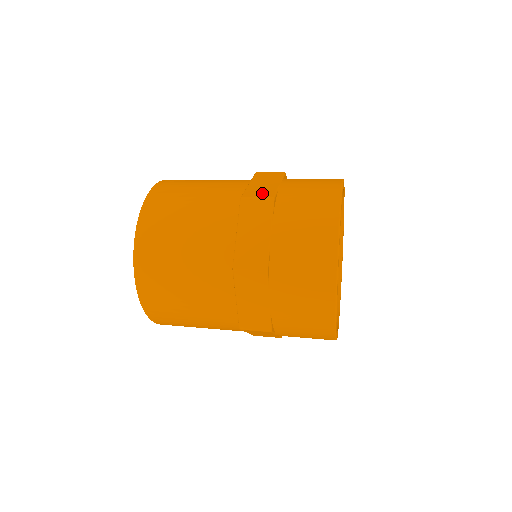
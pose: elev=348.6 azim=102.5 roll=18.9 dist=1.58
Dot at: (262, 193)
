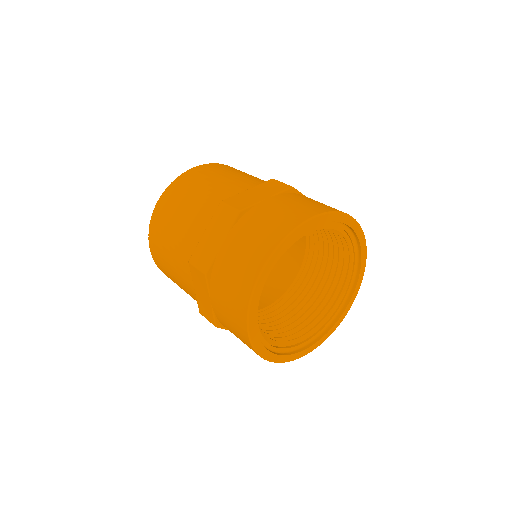
Dot at: (239, 203)
